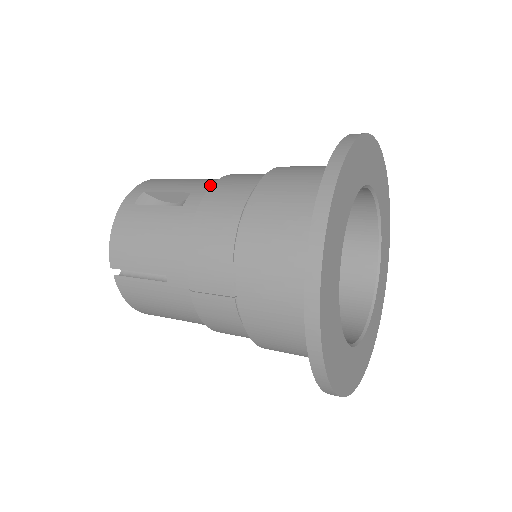
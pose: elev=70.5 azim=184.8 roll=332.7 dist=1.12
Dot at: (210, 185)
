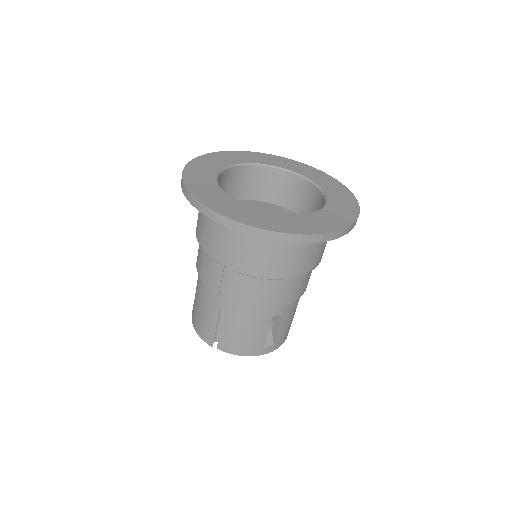
Dot at: occluded
